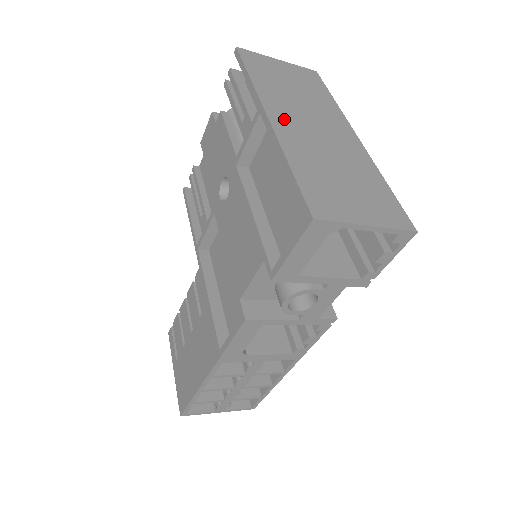
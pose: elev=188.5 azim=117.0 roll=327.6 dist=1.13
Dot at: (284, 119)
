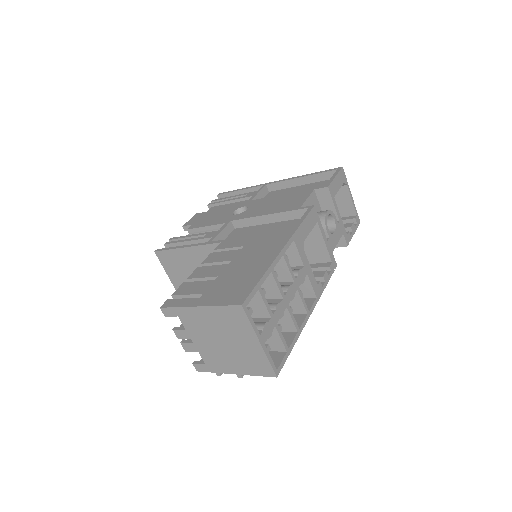
Dot at: occluded
